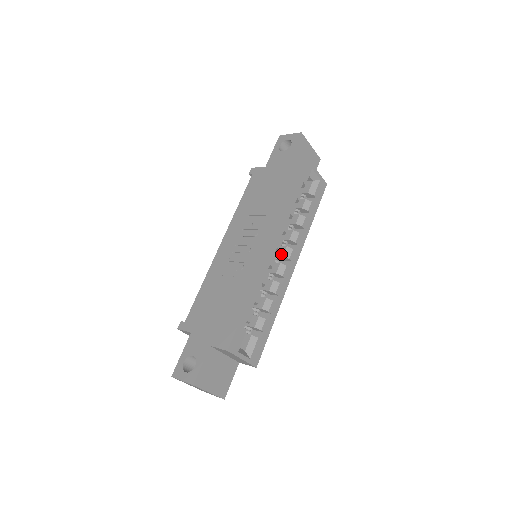
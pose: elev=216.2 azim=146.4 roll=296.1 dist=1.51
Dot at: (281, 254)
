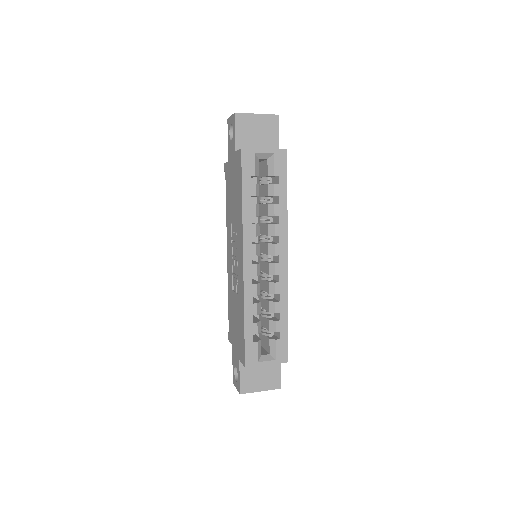
Dot at: (267, 253)
